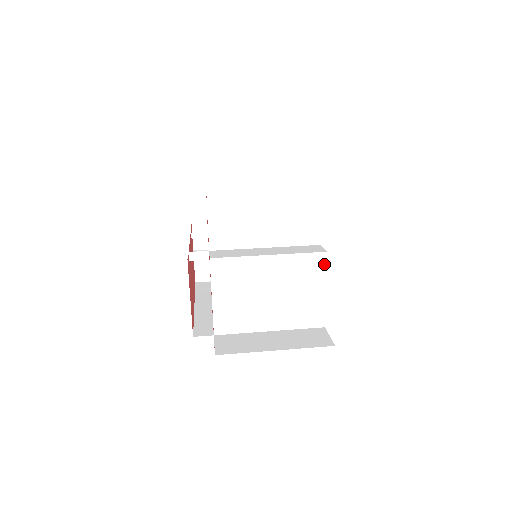
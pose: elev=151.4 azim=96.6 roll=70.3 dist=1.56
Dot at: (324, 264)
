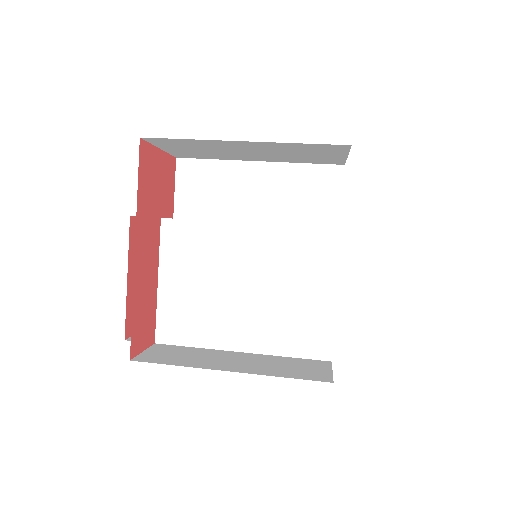
Dot at: (336, 249)
